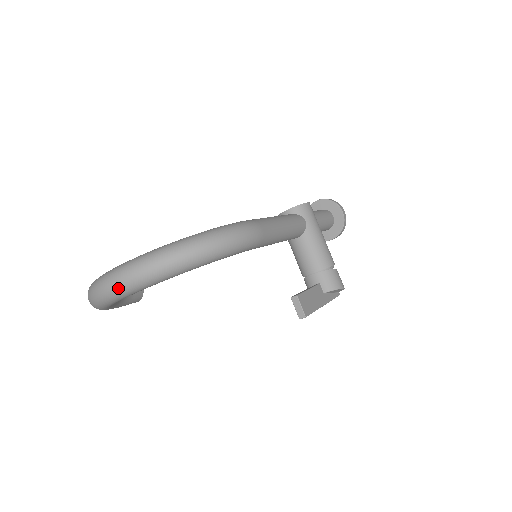
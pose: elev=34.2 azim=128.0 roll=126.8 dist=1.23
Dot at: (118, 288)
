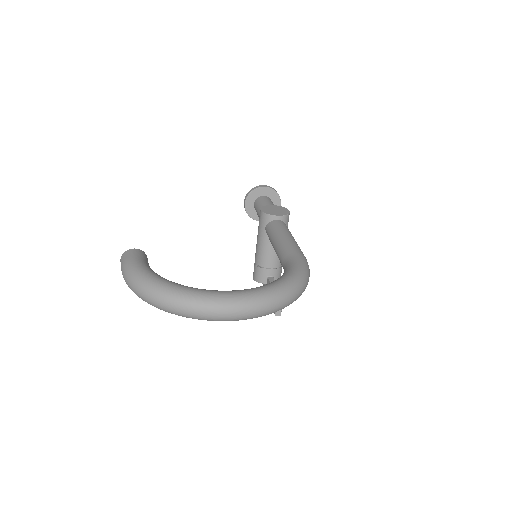
Dot at: (233, 318)
